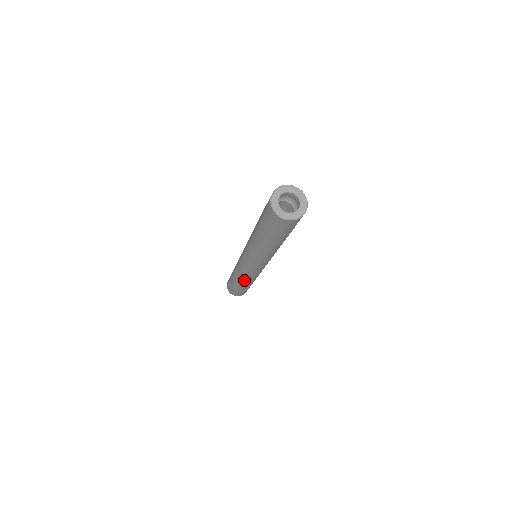
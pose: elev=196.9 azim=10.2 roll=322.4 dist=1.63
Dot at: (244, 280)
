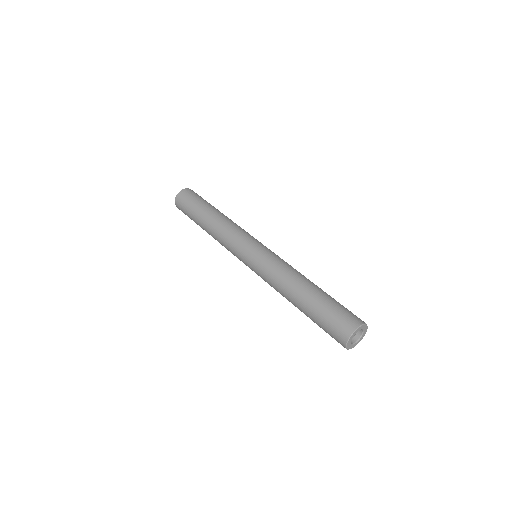
Dot at: occluded
